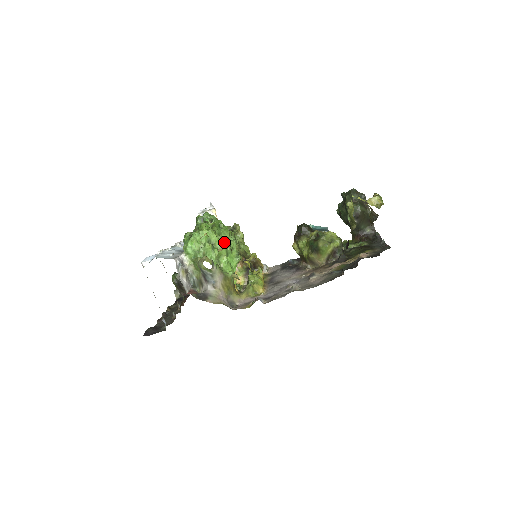
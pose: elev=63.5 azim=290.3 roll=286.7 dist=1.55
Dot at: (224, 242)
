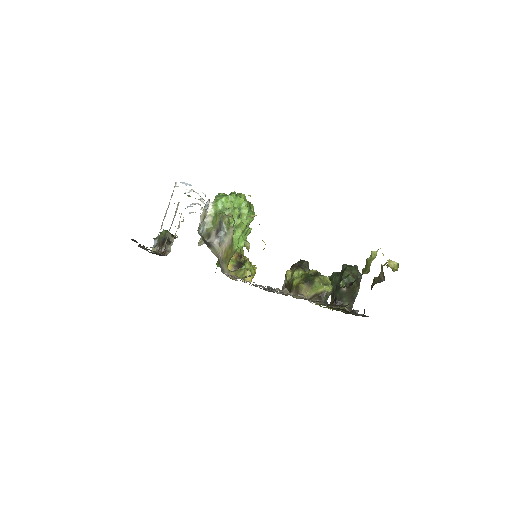
Dot at: occluded
